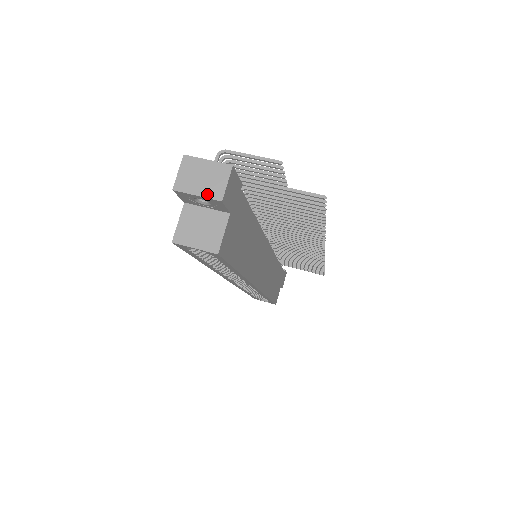
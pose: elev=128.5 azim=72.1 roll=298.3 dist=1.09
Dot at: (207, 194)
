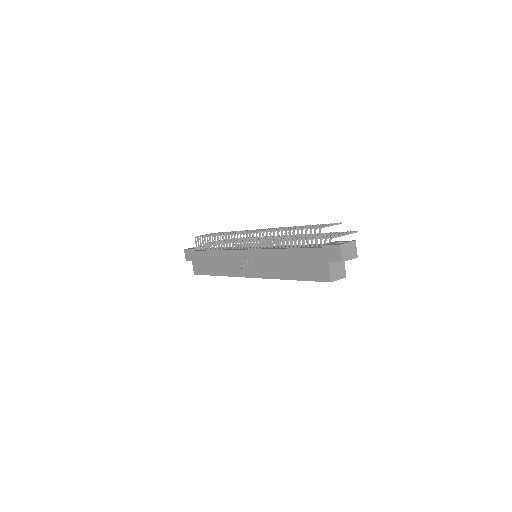
Dot at: (353, 257)
